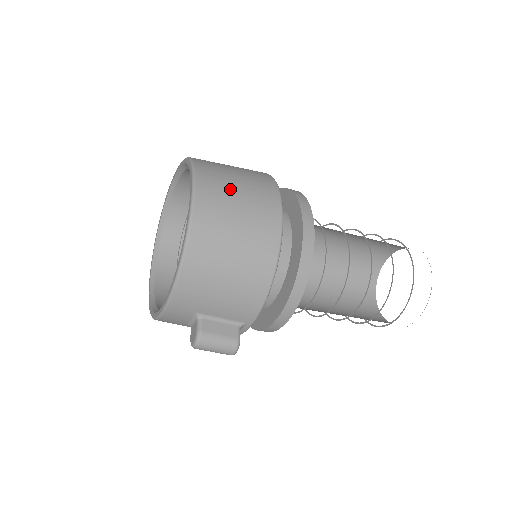
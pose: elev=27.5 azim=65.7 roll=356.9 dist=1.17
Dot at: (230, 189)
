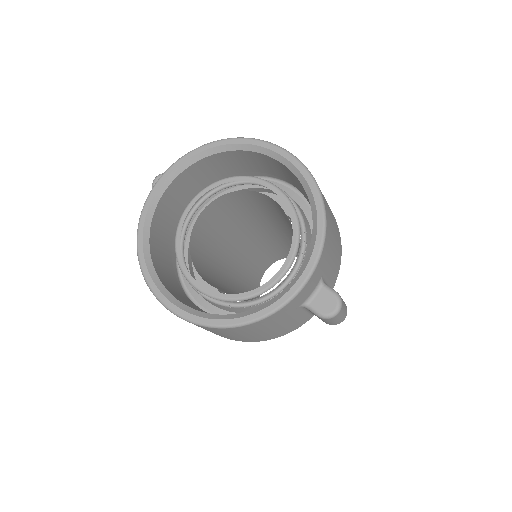
Dot at: occluded
